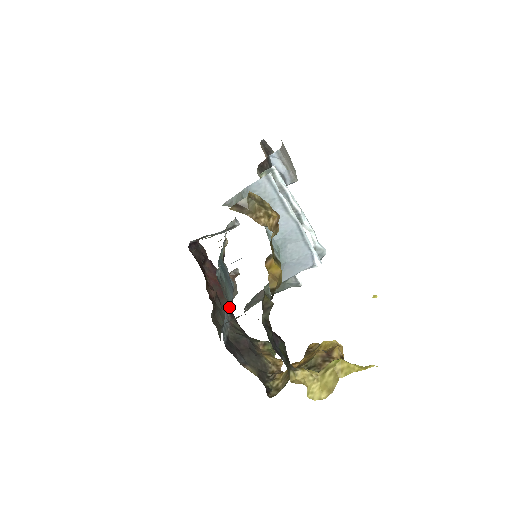
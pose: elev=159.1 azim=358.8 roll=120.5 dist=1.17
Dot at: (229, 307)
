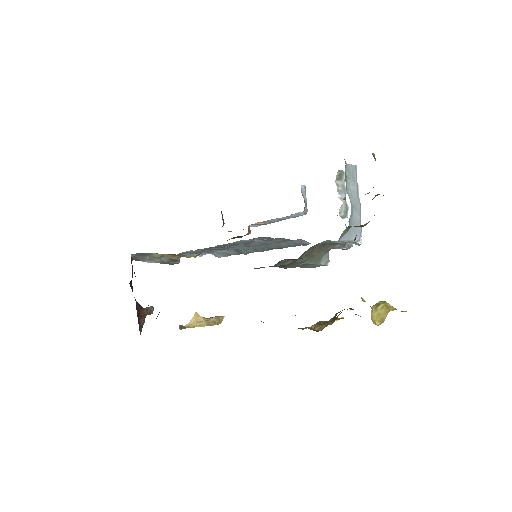
Dot at: occluded
